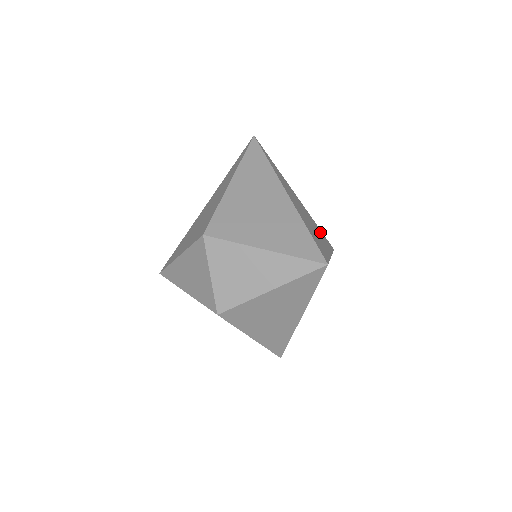
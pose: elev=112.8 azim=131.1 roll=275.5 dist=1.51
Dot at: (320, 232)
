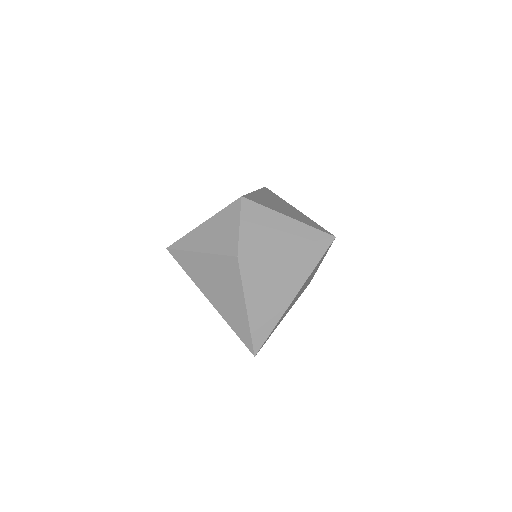
Dot at: occluded
